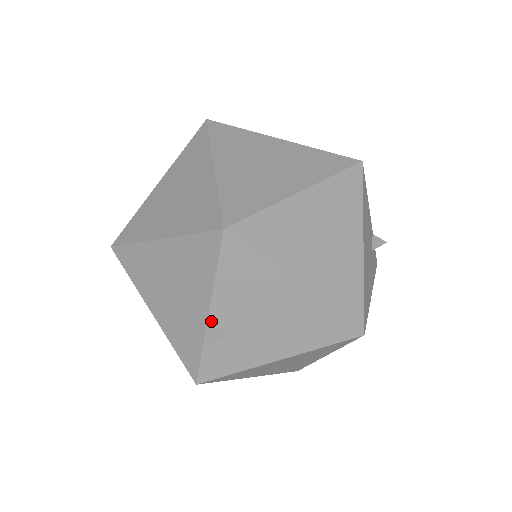
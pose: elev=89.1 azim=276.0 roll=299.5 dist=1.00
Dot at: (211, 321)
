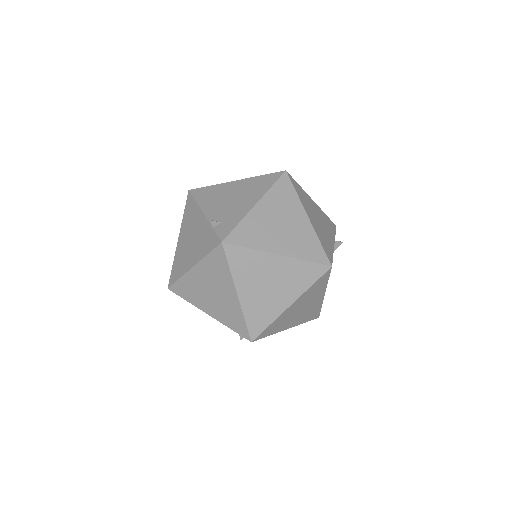
Dot at: occluded
